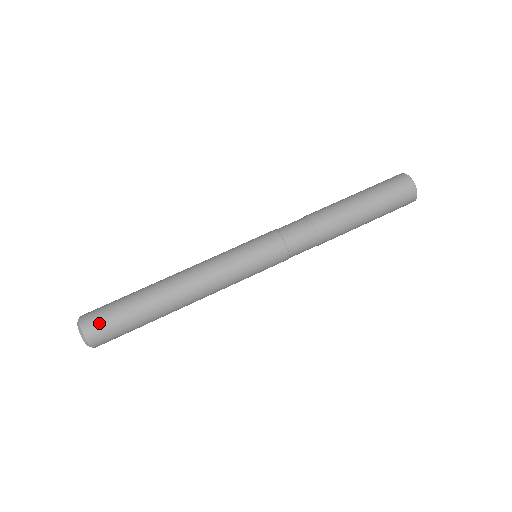
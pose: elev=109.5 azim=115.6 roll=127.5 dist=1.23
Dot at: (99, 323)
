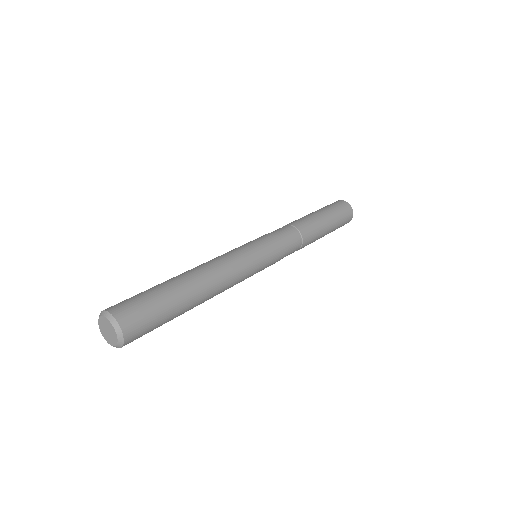
Dot at: (136, 315)
